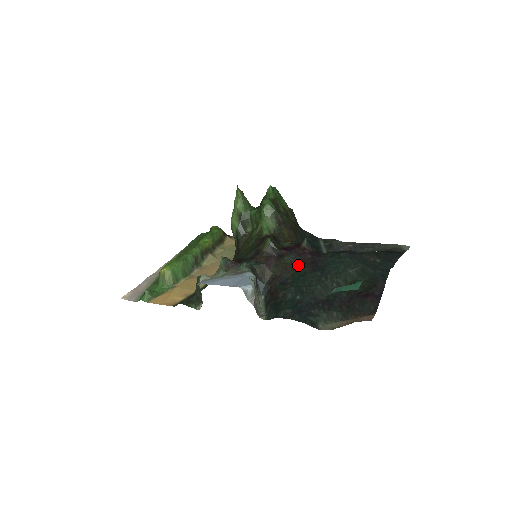
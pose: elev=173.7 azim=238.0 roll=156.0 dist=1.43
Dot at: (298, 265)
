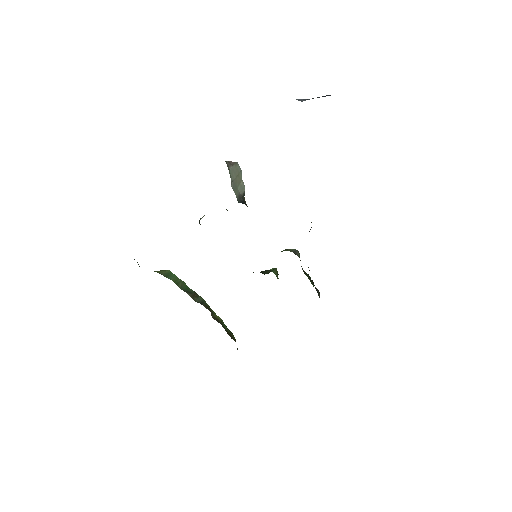
Dot at: occluded
